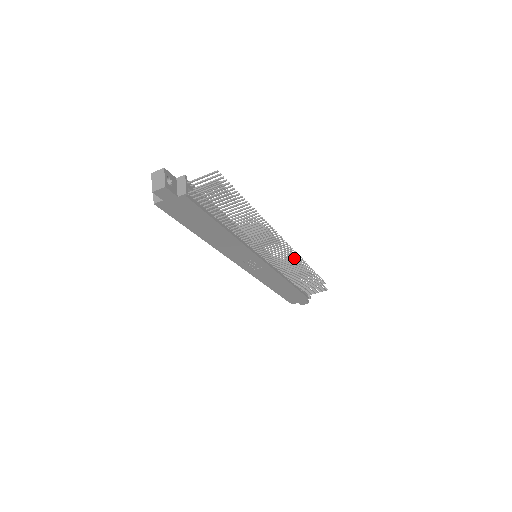
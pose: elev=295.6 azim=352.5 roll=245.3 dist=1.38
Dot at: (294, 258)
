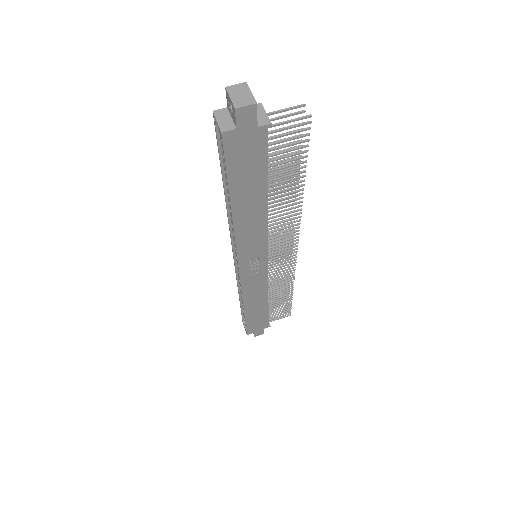
Dot at: (295, 262)
